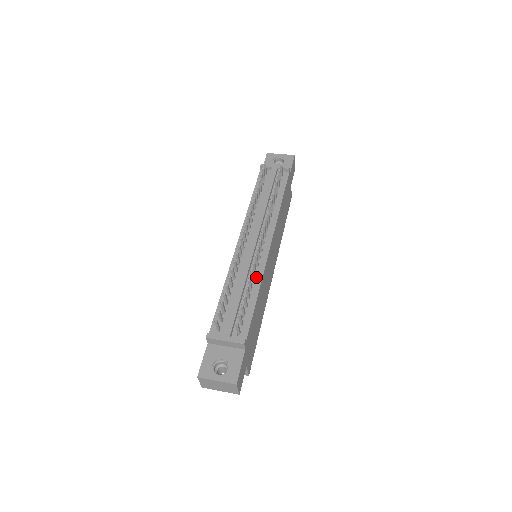
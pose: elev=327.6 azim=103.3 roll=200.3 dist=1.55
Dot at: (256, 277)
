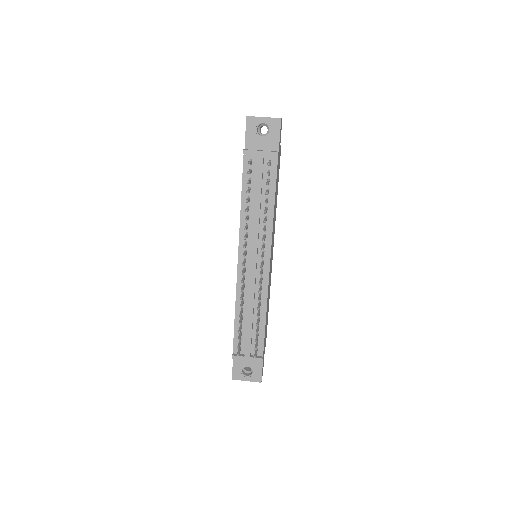
Dot at: (262, 299)
